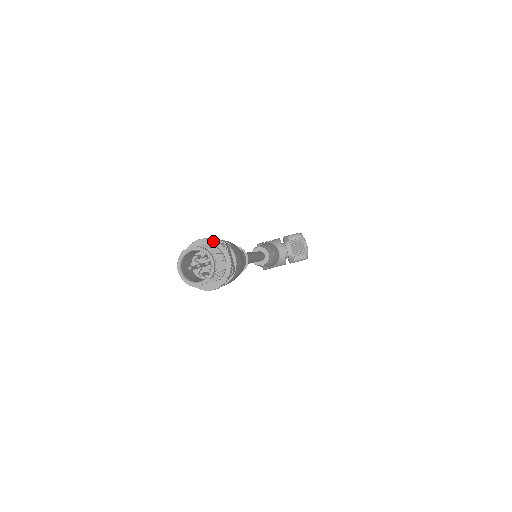
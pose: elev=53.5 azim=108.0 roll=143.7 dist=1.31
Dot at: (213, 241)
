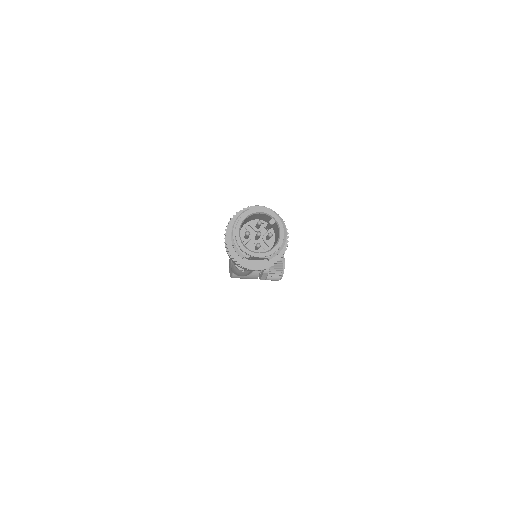
Dot at: occluded
